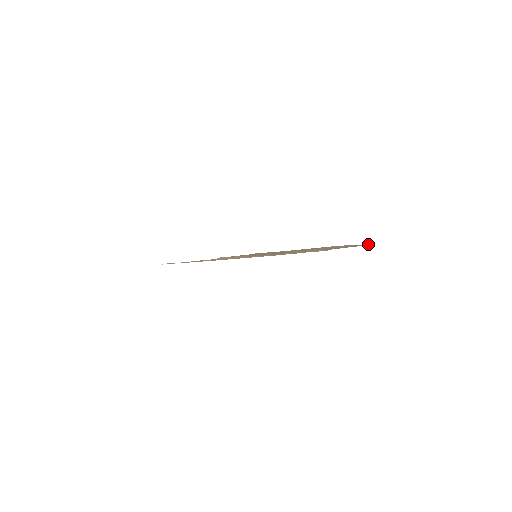
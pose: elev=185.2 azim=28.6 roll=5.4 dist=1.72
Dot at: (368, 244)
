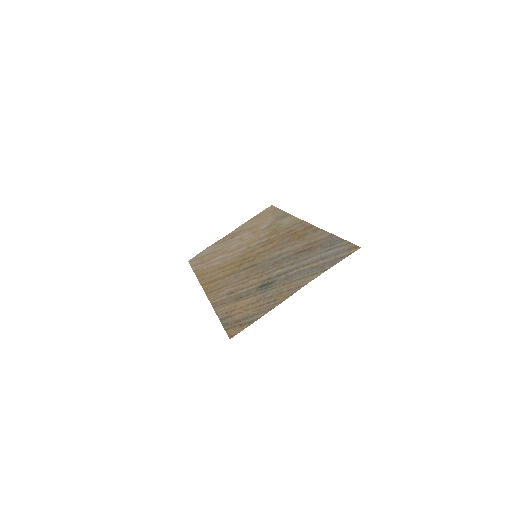
Dot at: (343, 257)
